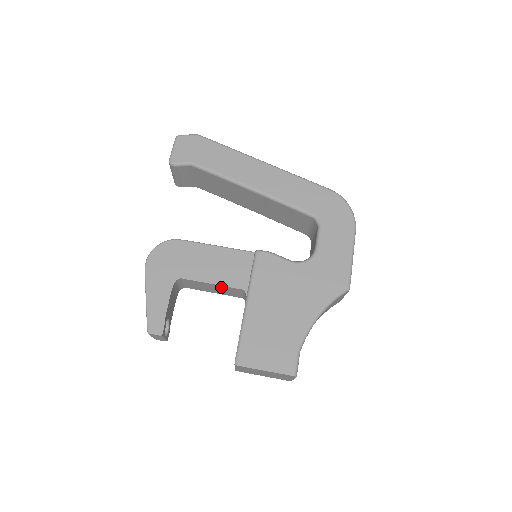
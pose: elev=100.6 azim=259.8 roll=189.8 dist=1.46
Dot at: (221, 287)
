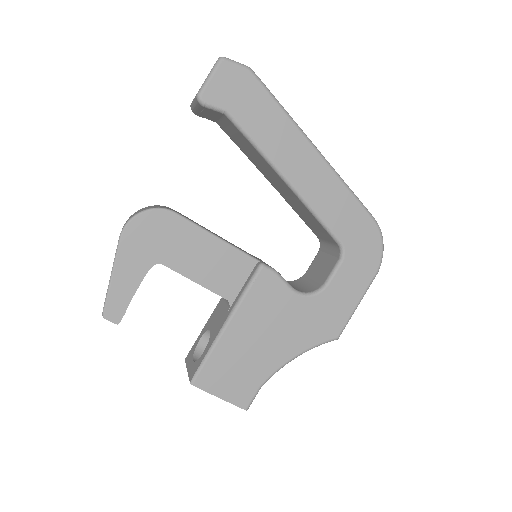
Dot at: (204, 286)
